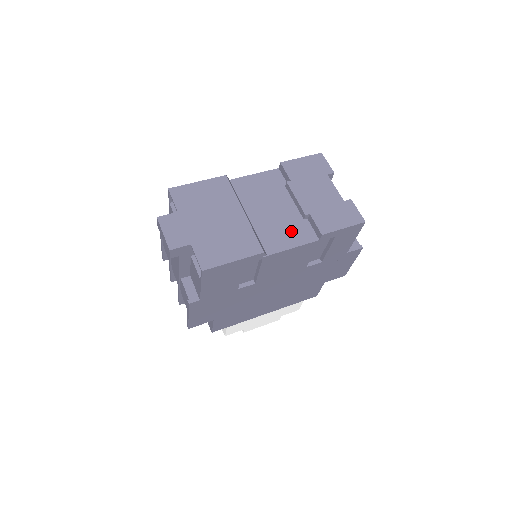
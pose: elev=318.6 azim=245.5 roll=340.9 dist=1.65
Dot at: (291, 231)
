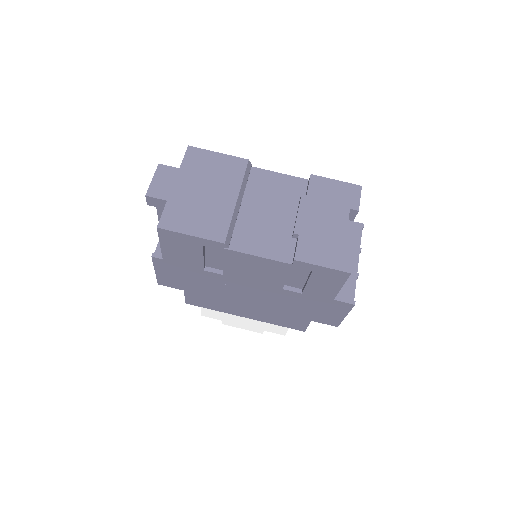
Dot at: (271, 241)
